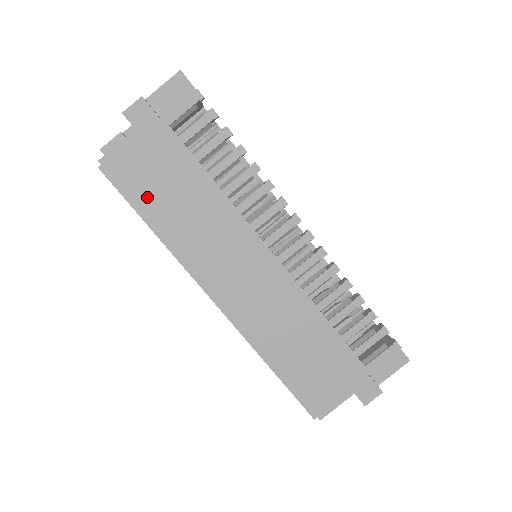
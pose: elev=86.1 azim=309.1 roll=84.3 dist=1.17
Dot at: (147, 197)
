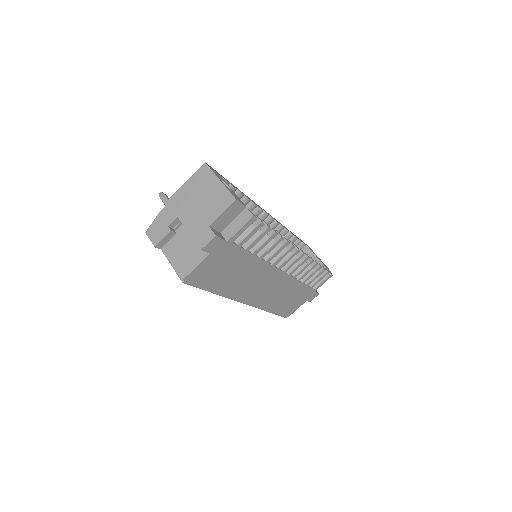
Dot at: (214, 281)
